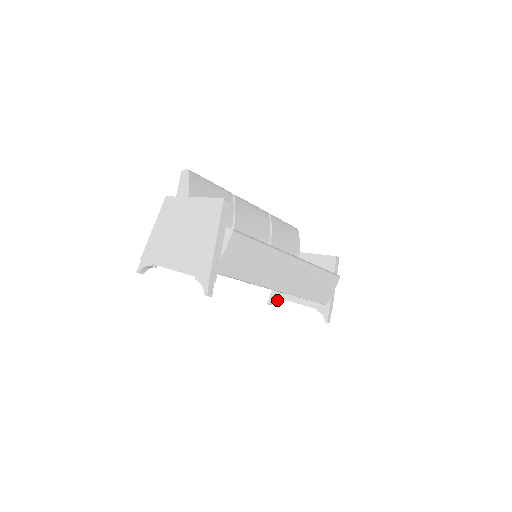
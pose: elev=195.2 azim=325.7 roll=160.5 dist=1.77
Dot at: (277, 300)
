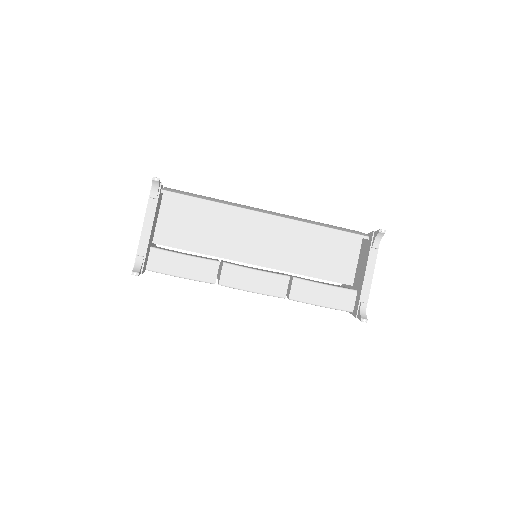
Dot at: (365, 310)
